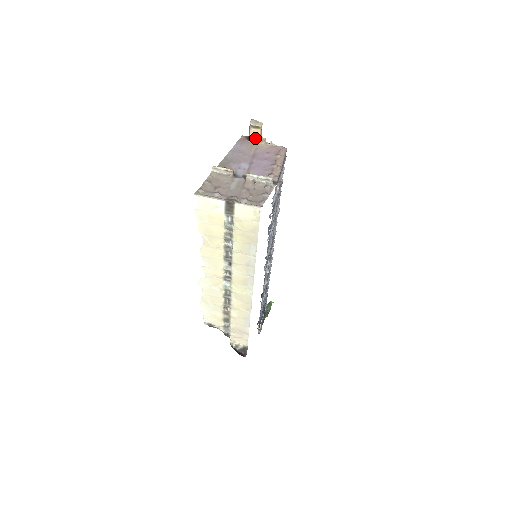
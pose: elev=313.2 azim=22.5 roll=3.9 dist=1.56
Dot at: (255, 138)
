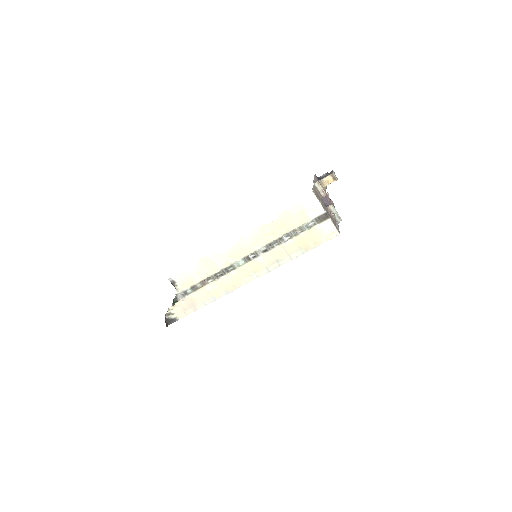
Dot at: (325, 183)
